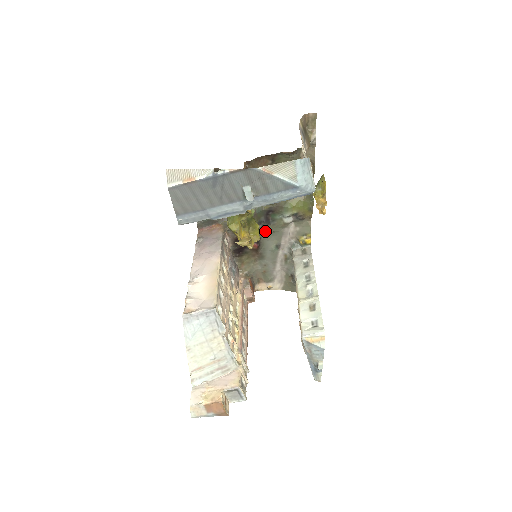
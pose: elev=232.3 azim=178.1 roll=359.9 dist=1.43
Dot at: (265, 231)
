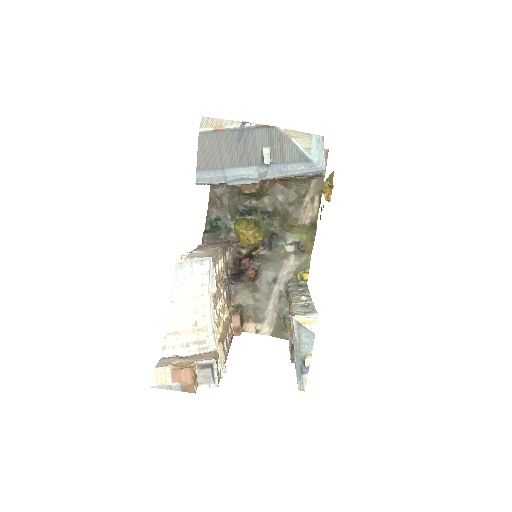
Dot at: (266, 257)
